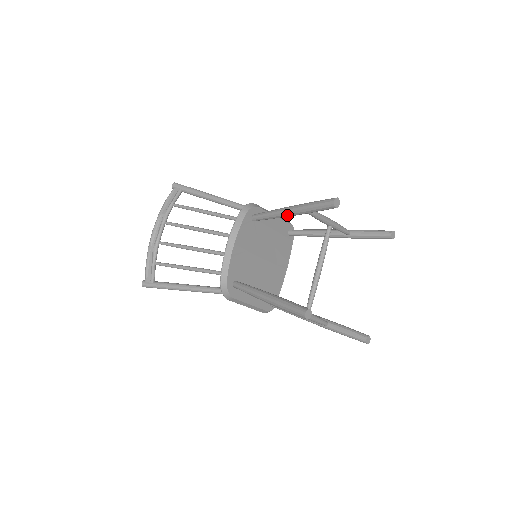
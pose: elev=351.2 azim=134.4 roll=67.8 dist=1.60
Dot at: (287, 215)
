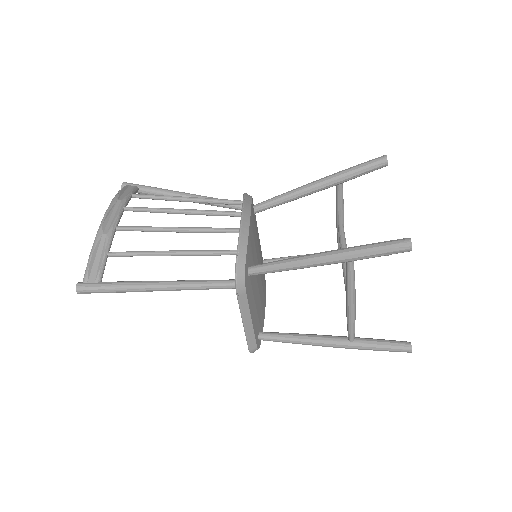
Dot at: (315, 188)
